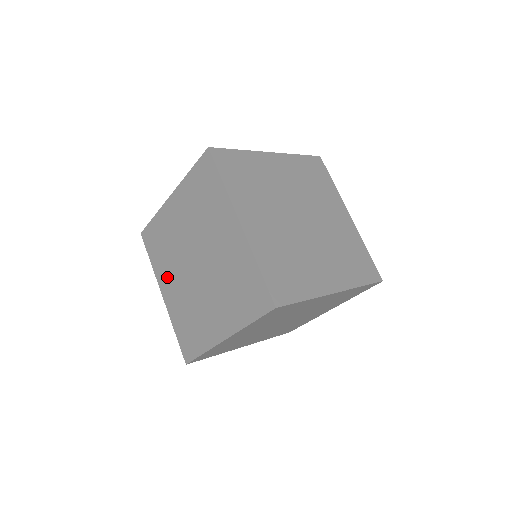
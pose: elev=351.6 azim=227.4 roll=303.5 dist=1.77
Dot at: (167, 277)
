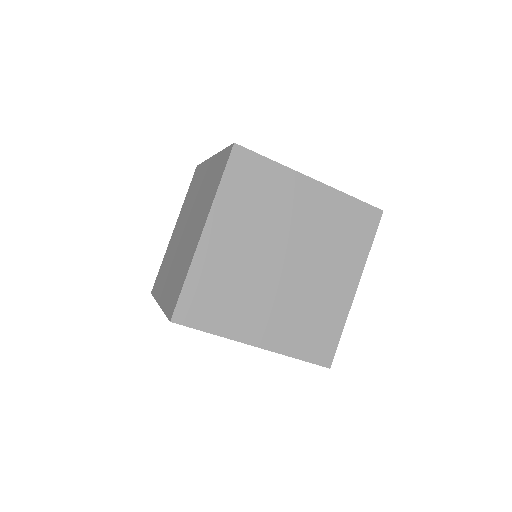
Dot at: (164, 282)
